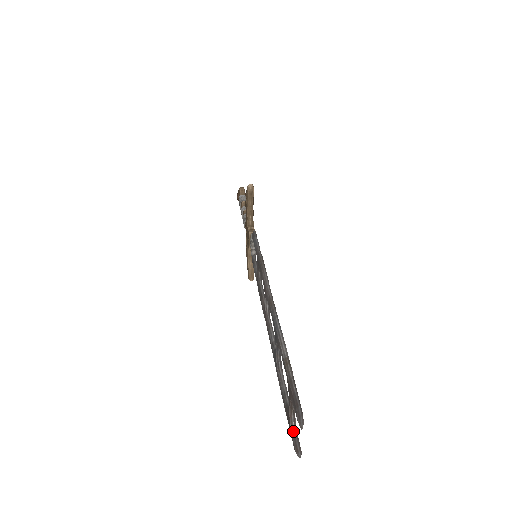
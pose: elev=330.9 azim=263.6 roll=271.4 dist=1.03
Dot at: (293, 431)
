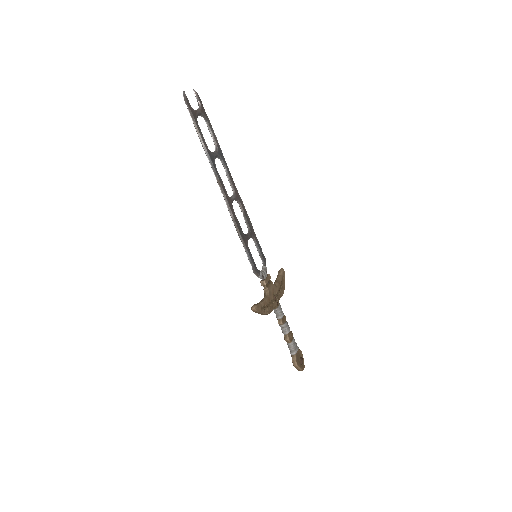
Dot at: (190, 106)
